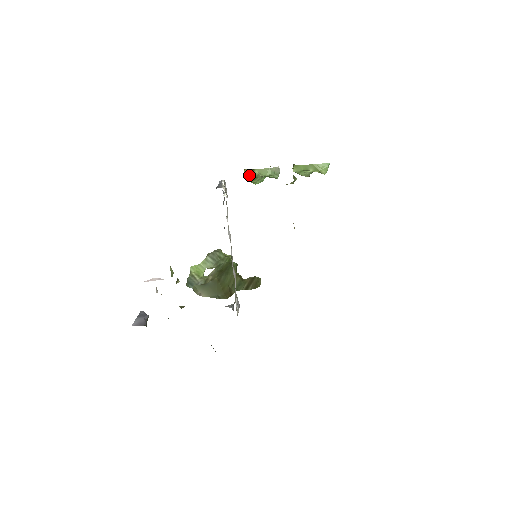
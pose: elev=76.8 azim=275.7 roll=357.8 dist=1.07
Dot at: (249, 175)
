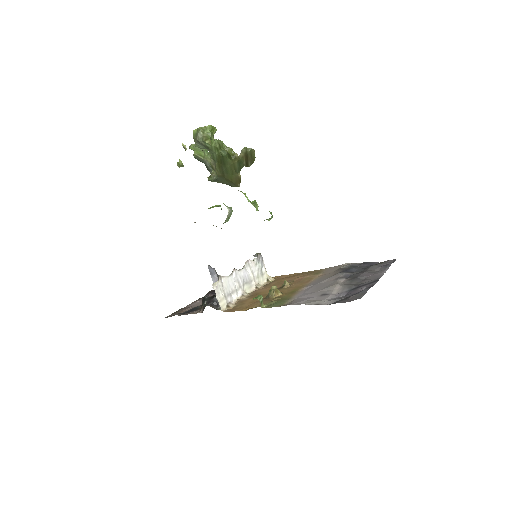
Dot at: occluded
